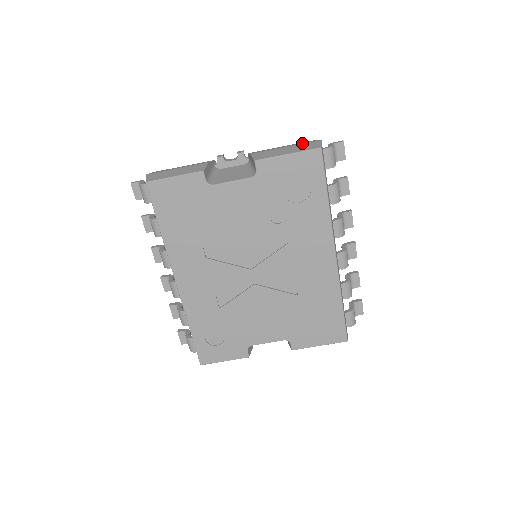
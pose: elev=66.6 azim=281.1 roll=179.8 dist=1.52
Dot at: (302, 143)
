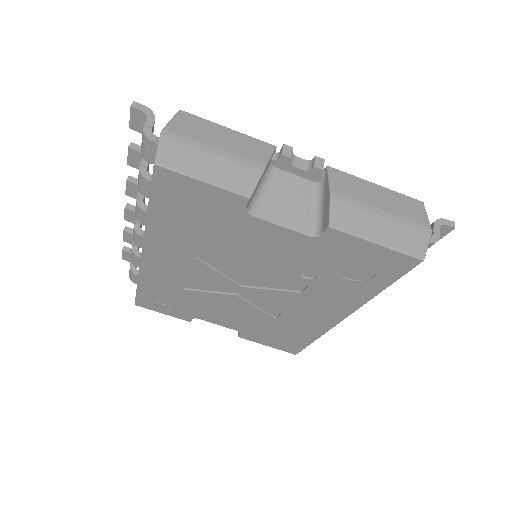
Dot at: (406, 221)
